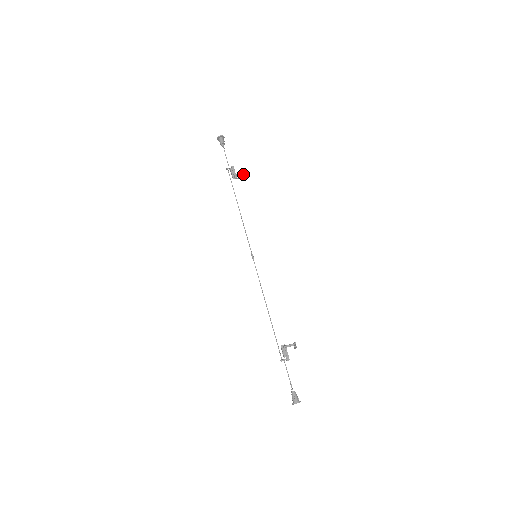
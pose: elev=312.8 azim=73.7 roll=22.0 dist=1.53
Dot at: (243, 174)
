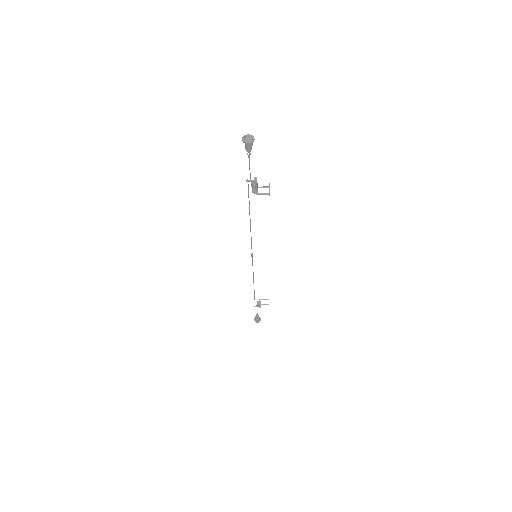
Dot at: occluded
